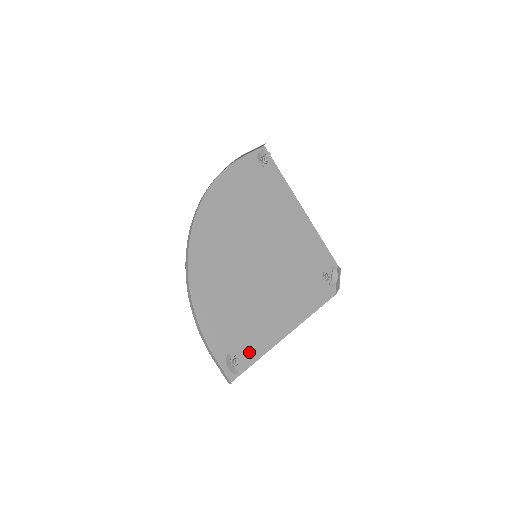
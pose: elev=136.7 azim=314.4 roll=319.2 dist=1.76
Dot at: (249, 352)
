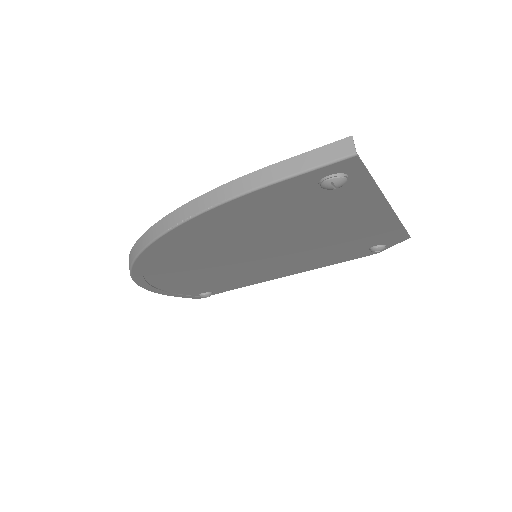
Dot at: (347, 191)
